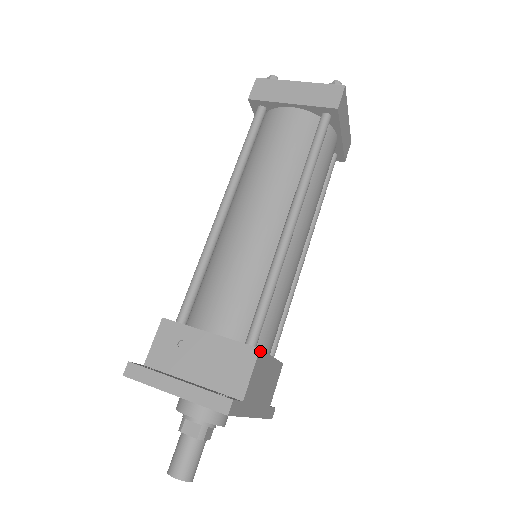
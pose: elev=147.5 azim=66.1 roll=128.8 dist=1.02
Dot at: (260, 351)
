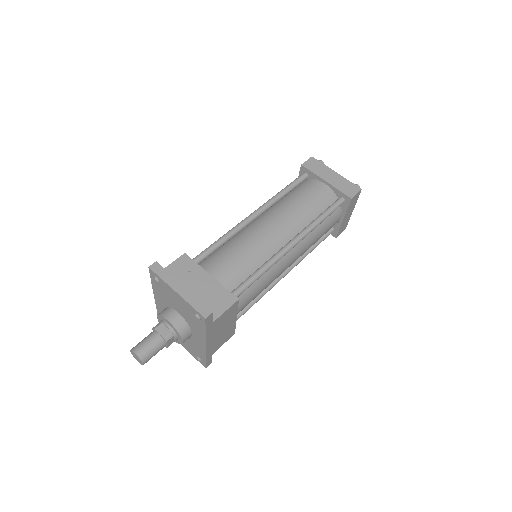
Dot at: (238, 301)
